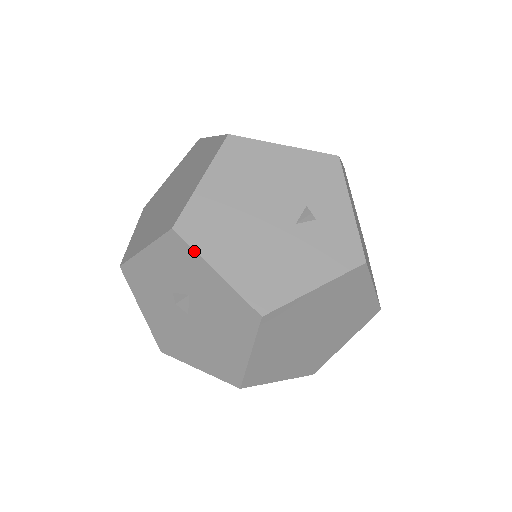
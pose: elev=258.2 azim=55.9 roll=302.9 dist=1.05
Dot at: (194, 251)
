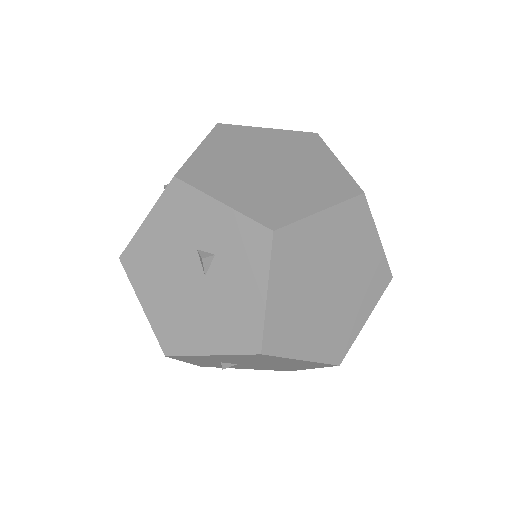
Dot at: occluded
